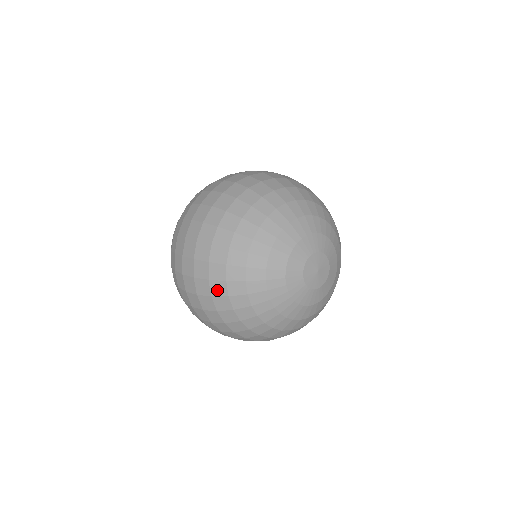
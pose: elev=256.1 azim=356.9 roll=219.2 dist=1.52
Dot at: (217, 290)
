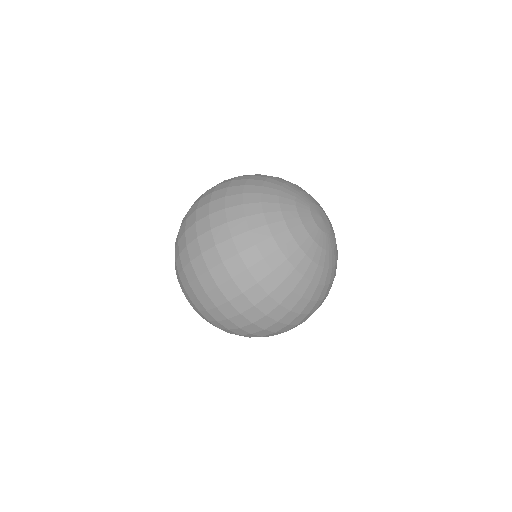
Dot at: (232, 202)
